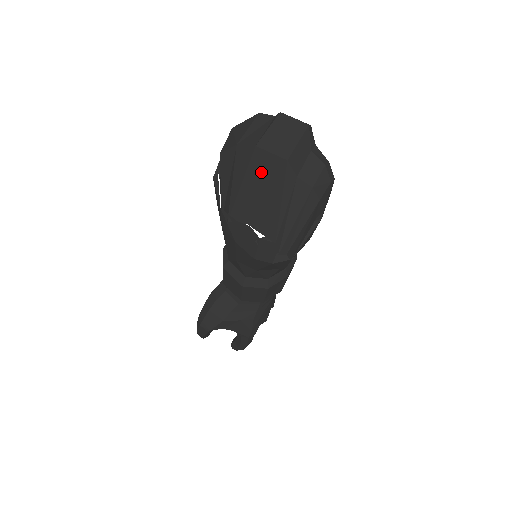
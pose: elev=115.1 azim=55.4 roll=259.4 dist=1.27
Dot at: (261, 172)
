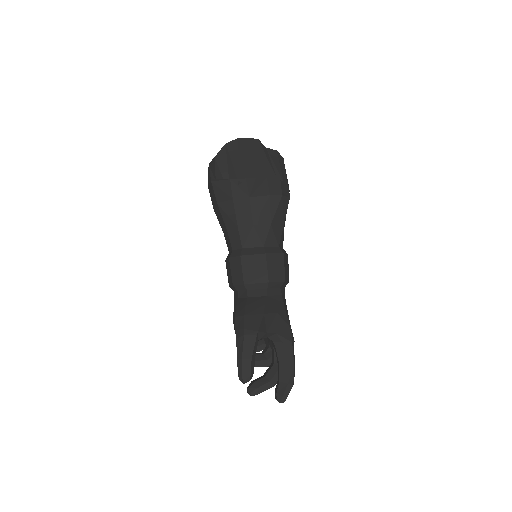
Dot at: (247, 149)
